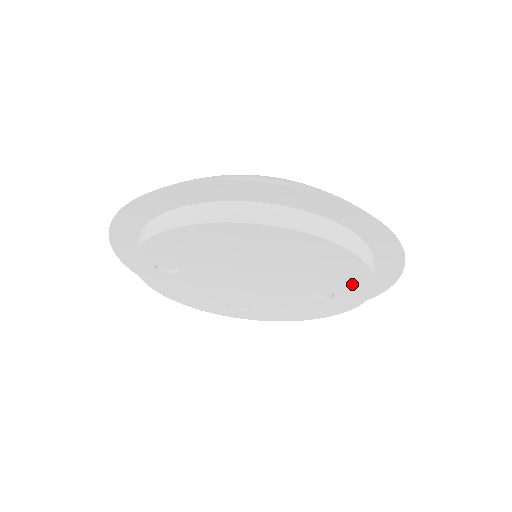
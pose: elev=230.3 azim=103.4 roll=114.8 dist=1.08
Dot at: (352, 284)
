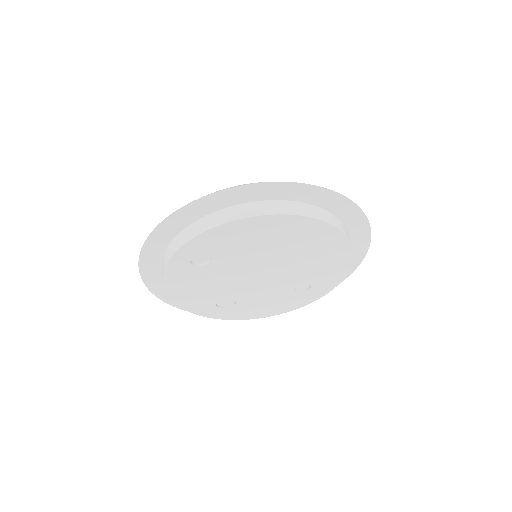
Dot at: (331, 275)
